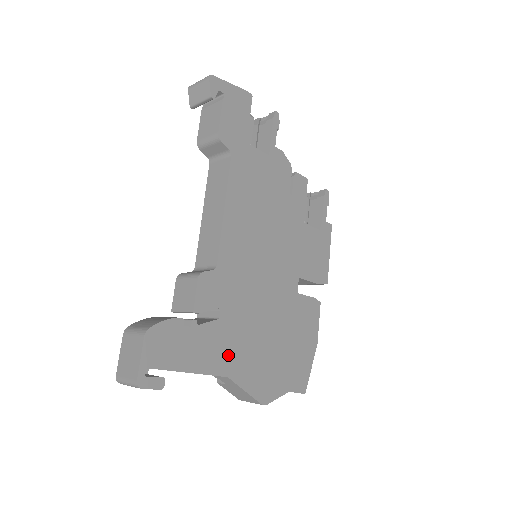
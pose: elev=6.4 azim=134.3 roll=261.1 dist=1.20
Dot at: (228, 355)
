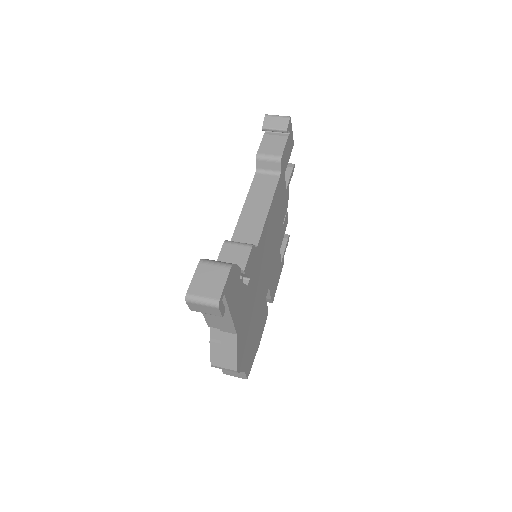
Dot at: (241, 317)
